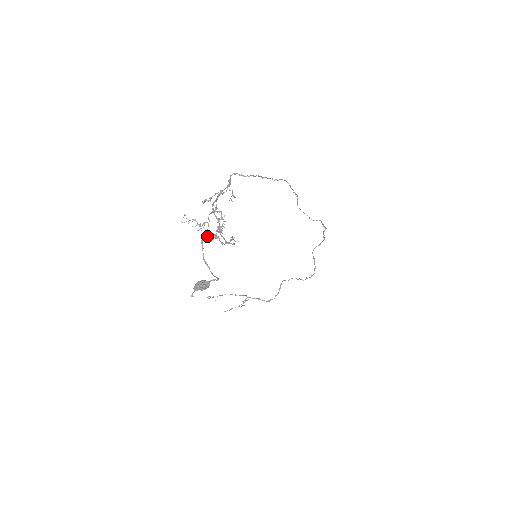
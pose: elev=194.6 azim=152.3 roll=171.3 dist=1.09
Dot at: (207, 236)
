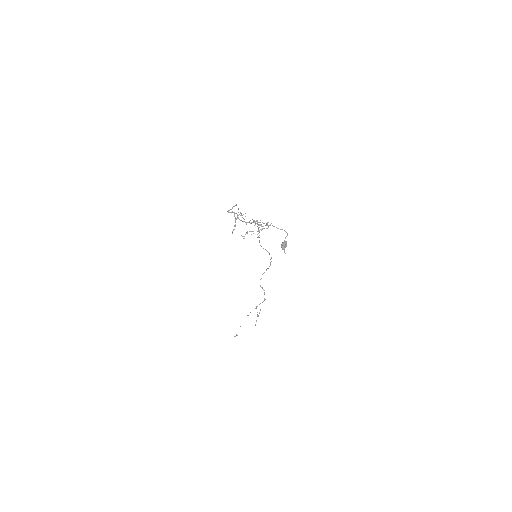
Dot at: occluded
